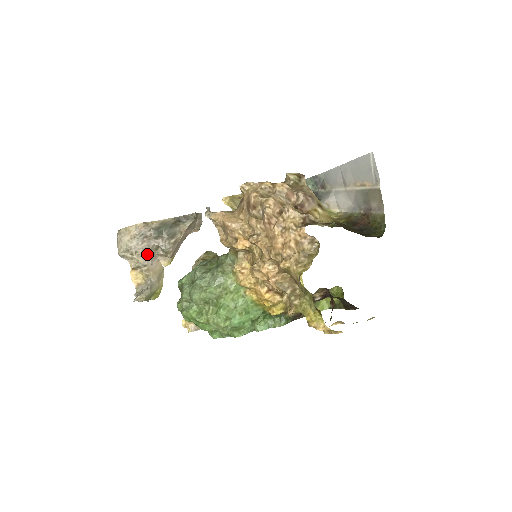
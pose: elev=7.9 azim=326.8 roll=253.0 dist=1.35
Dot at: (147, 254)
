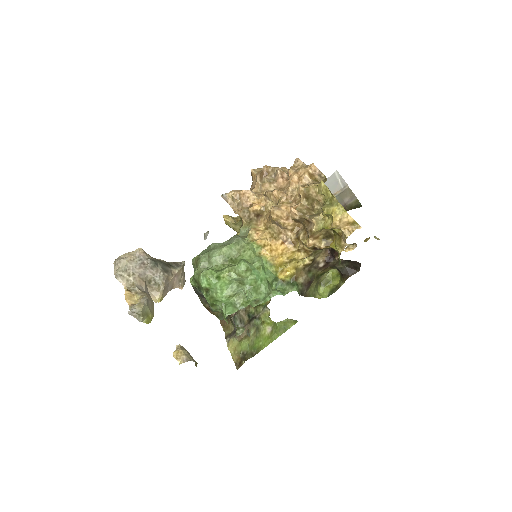
Dot at: (142, 281)
